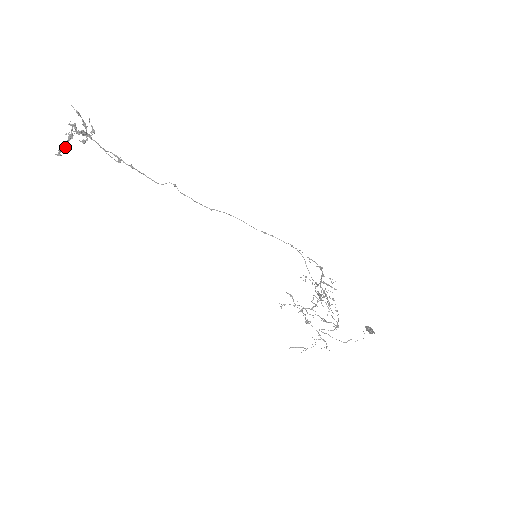
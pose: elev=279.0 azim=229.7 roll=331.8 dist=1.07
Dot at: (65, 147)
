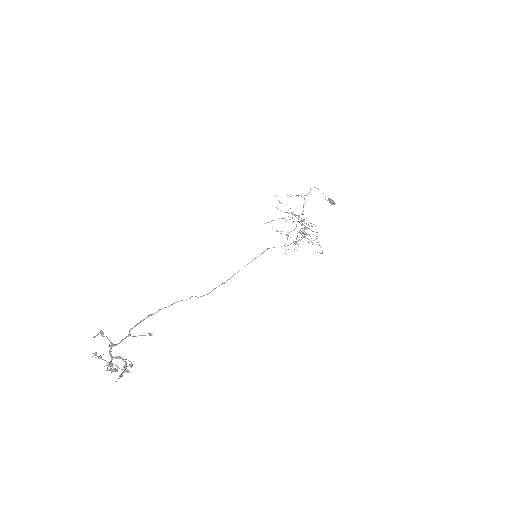
Dot at: (116, 371)
